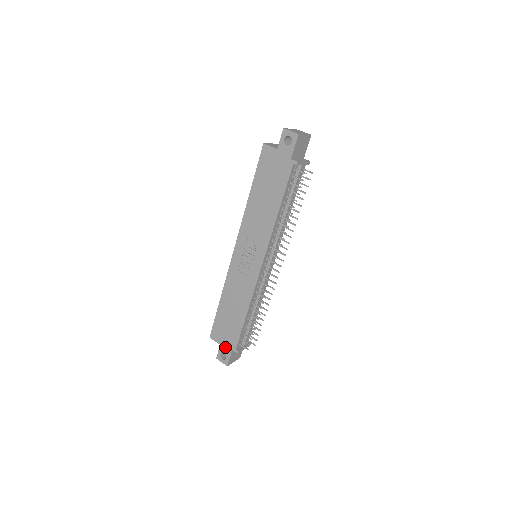
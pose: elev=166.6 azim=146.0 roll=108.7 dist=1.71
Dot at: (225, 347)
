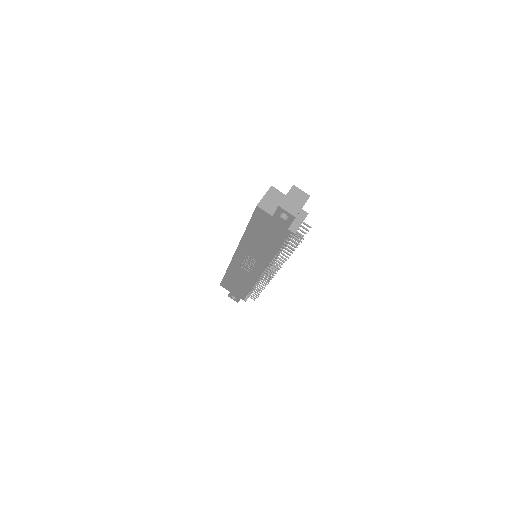
Dot at: (234, 295)
